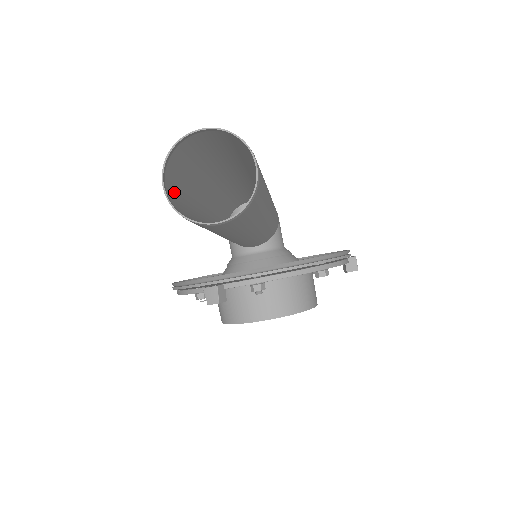
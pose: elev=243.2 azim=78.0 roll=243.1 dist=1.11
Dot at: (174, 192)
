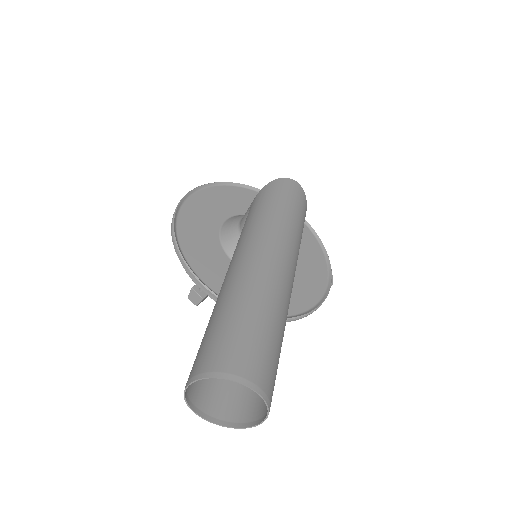
Dot at: (197, 358)
